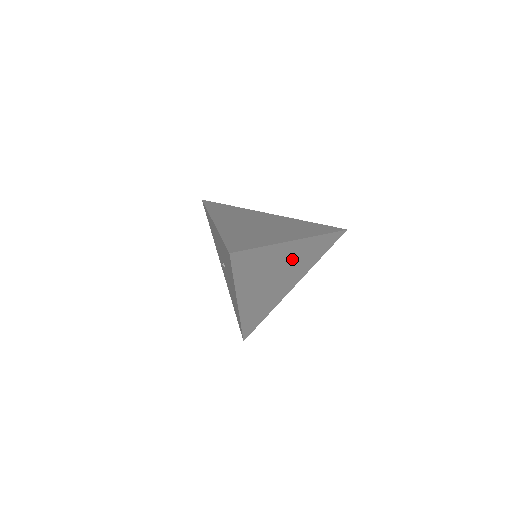
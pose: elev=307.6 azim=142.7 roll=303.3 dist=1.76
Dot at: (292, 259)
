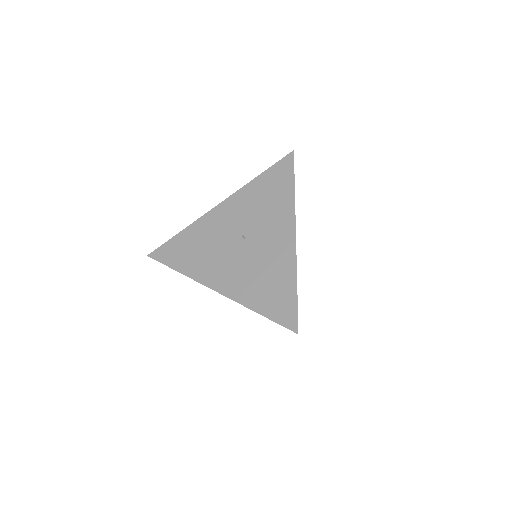
Dot at: occluded
